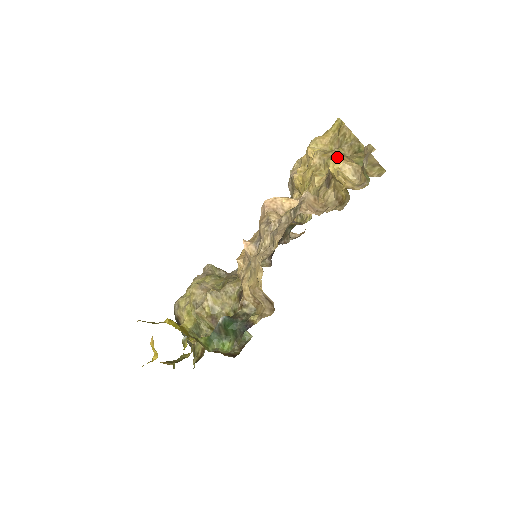
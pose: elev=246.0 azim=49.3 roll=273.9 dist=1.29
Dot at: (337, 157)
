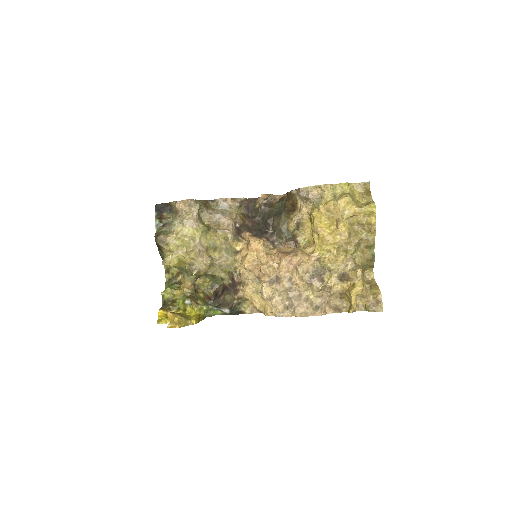
Dot at: (361, 290)
